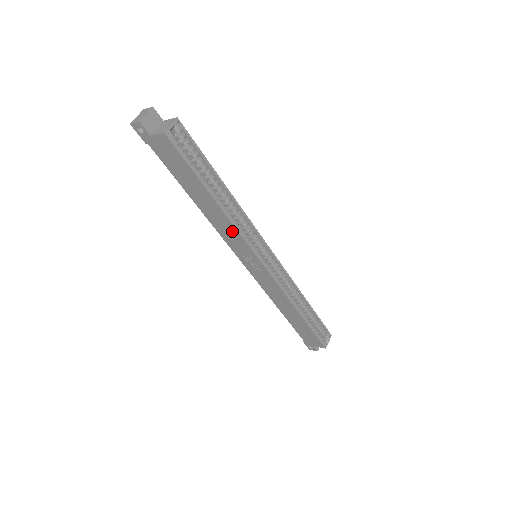
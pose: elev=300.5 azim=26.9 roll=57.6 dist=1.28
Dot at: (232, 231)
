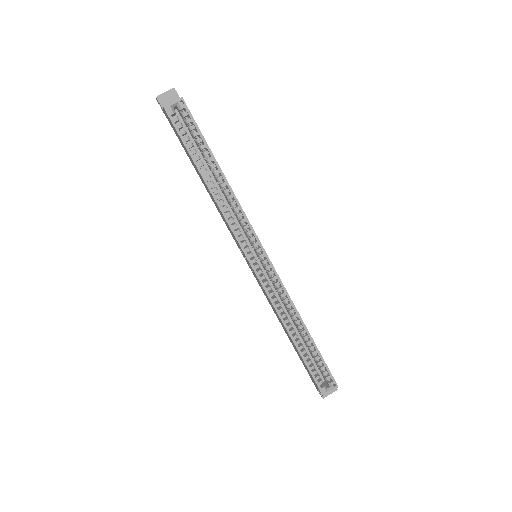
Dot at: (224, 218)
